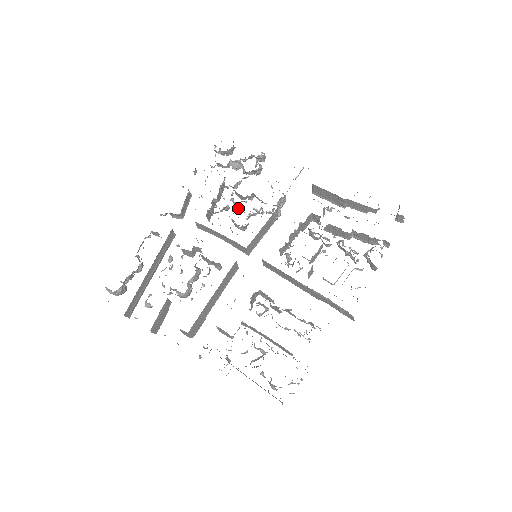
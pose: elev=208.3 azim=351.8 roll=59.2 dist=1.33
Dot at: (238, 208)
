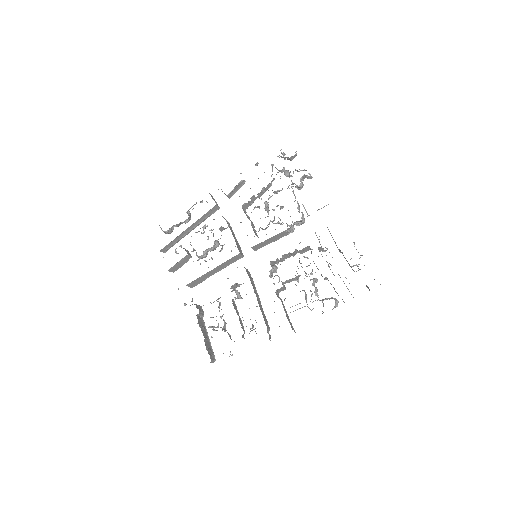
Dot at: (268, 211)
